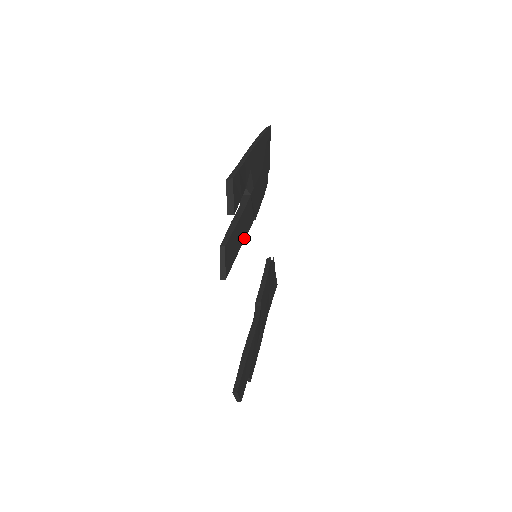
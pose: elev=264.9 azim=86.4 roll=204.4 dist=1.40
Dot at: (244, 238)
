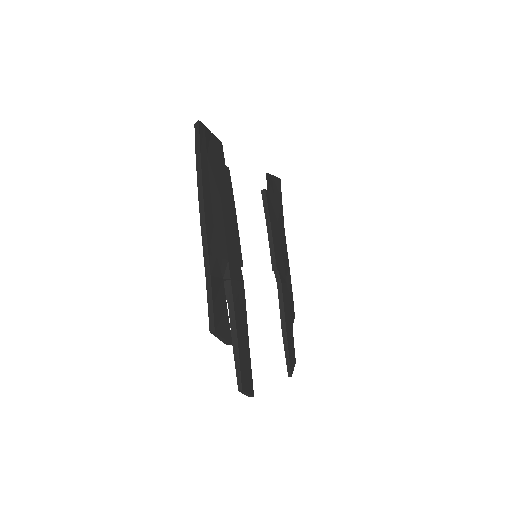
Dot at: (246, 325)
